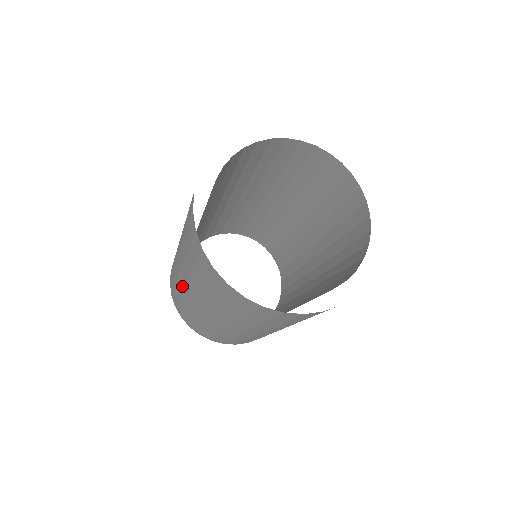
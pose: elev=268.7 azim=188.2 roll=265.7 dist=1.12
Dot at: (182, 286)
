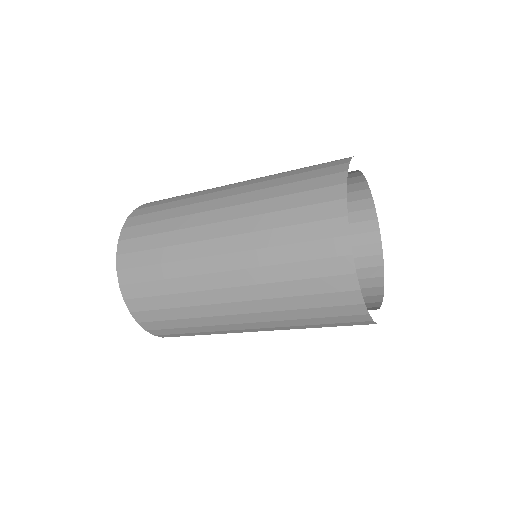
Dot at: (225, 323)
